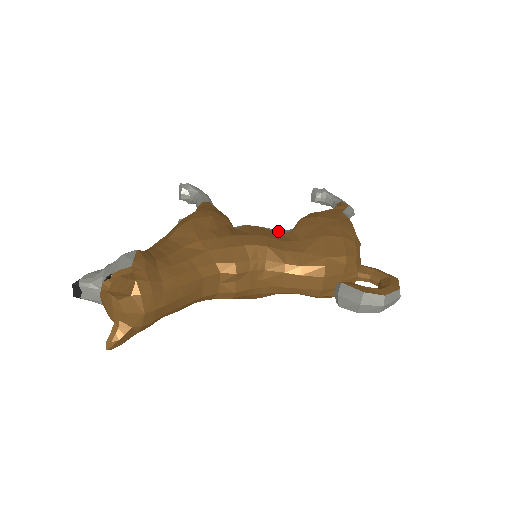
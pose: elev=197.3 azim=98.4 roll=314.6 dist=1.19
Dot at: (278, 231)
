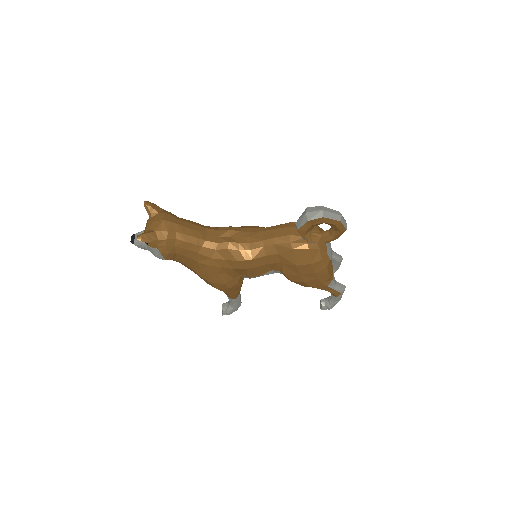
Dot at: occluded
